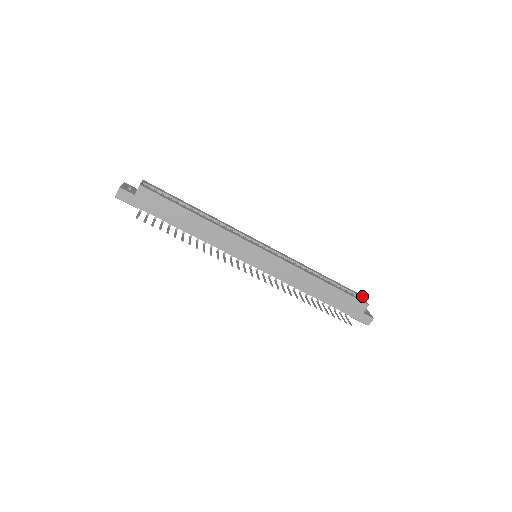
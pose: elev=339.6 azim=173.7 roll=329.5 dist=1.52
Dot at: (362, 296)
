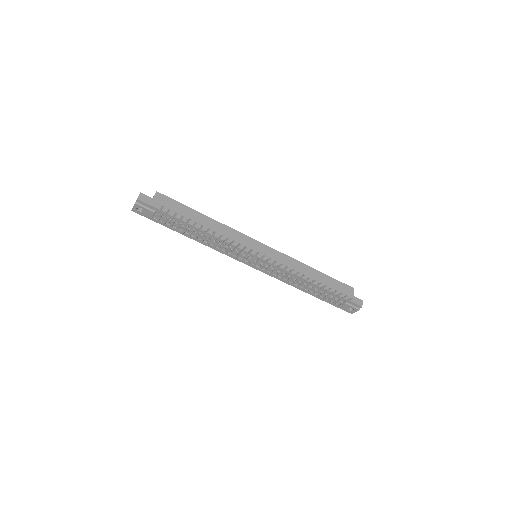
Dot at: occluded
